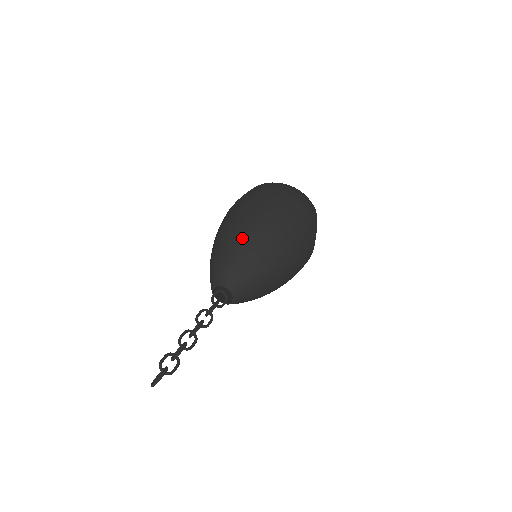
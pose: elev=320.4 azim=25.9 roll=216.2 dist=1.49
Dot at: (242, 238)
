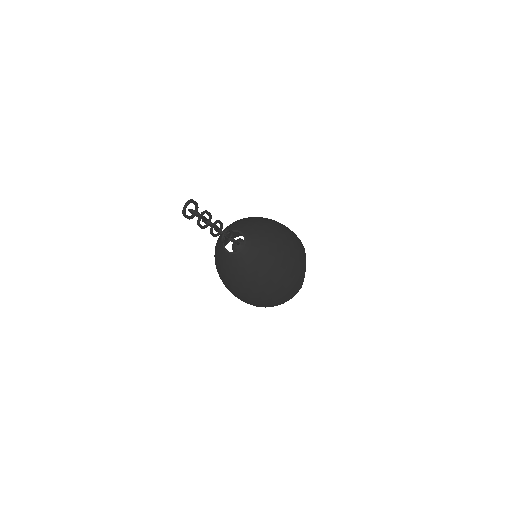
Dot at: occluded
